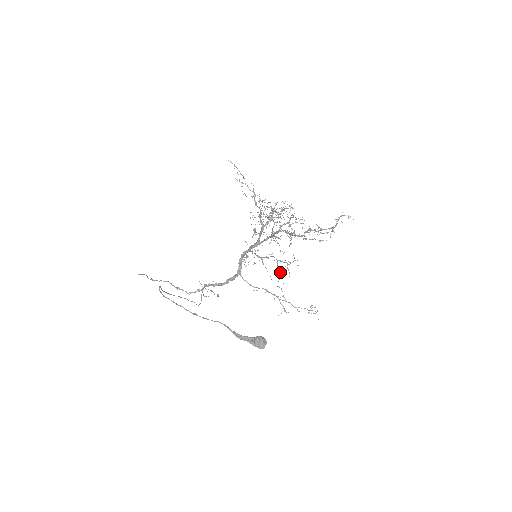
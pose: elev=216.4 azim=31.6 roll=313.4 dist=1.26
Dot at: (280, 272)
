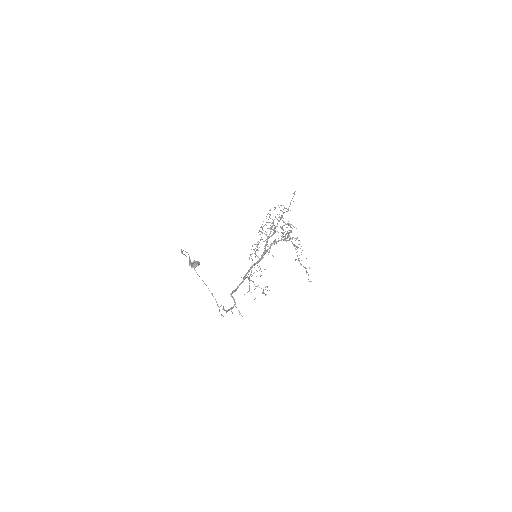
Dot at: (251, 249)
